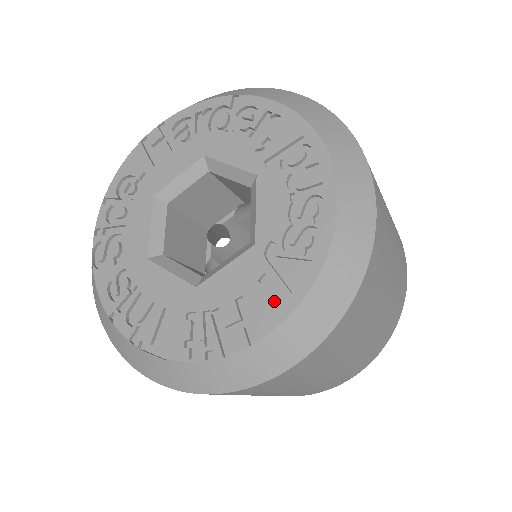
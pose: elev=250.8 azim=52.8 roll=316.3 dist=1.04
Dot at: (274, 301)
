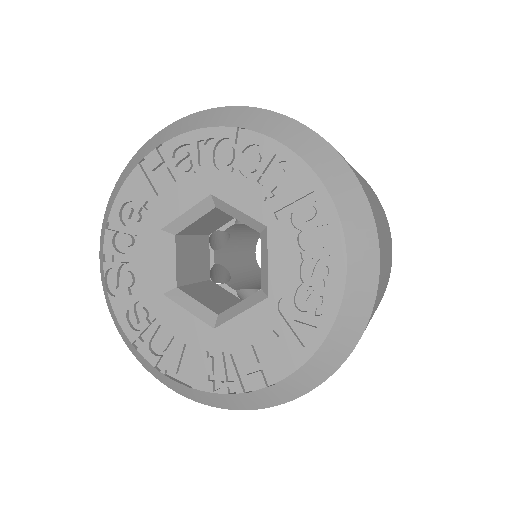
Dot at: (288, 352)
